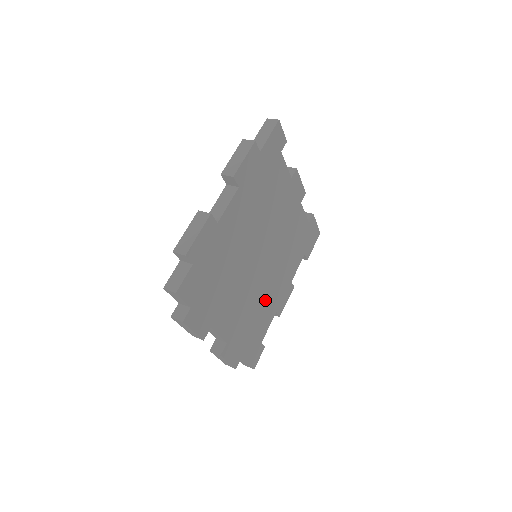
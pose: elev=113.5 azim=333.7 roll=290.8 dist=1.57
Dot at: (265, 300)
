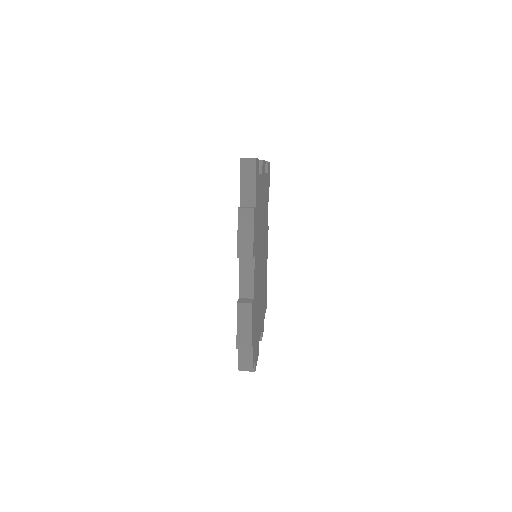
Dot at: occluded
